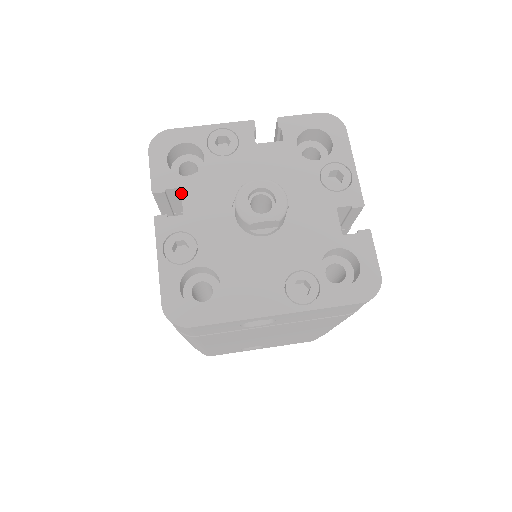
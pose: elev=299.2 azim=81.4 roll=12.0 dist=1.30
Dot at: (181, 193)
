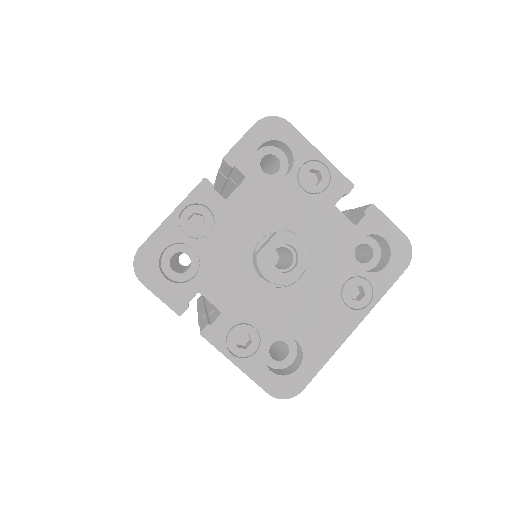
Dot at: occluded
